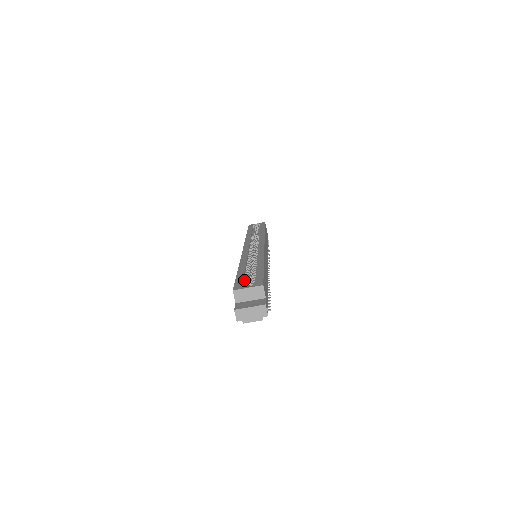
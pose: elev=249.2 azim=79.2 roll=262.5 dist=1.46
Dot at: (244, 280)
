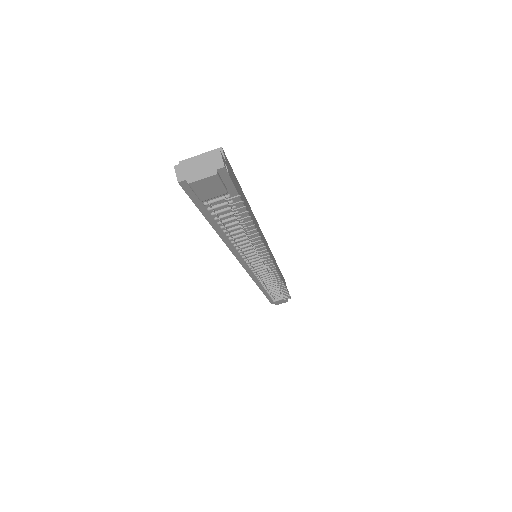
Dot at: occluded
